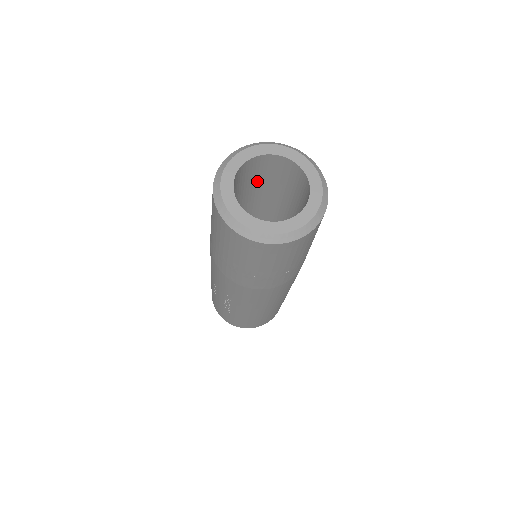
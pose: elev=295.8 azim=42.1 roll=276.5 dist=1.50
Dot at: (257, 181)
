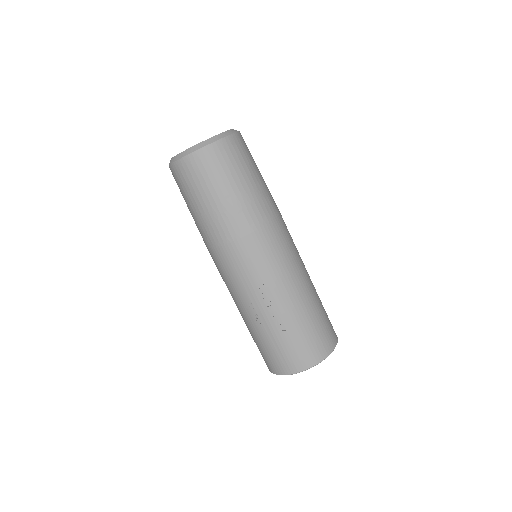
Dot at: occluded
